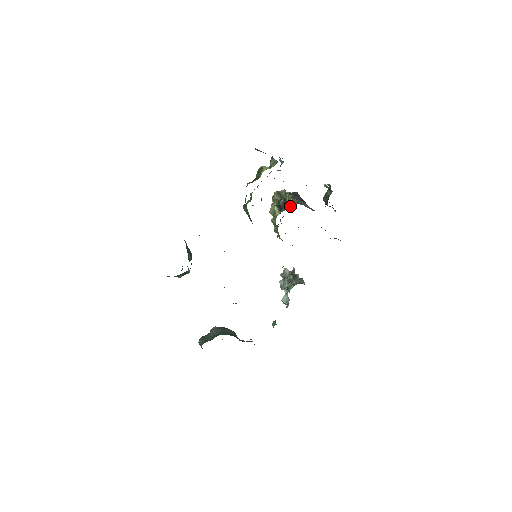
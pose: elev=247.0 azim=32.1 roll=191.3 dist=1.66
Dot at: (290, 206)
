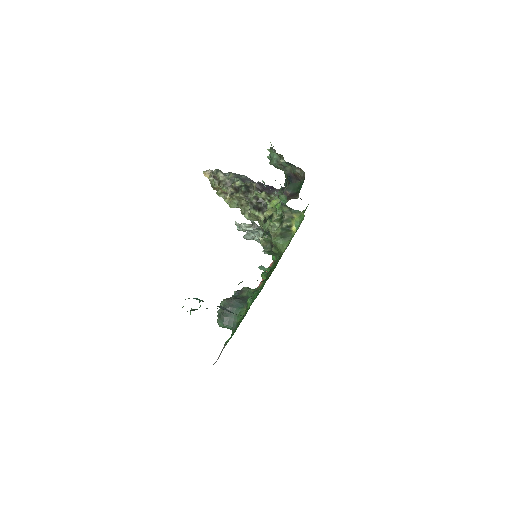
Dot at: occluded
